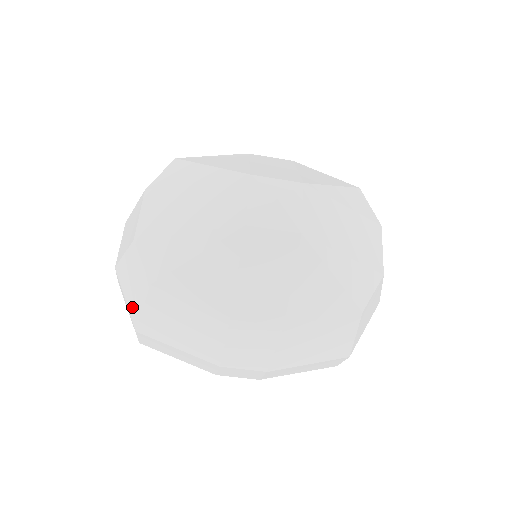
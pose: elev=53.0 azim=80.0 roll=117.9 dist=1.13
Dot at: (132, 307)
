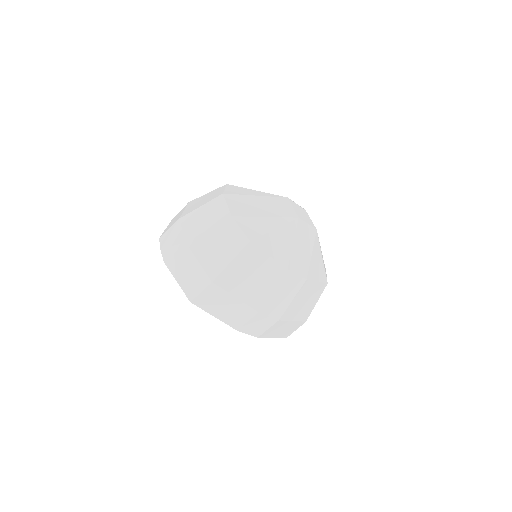
Dot at: (212, 264)
